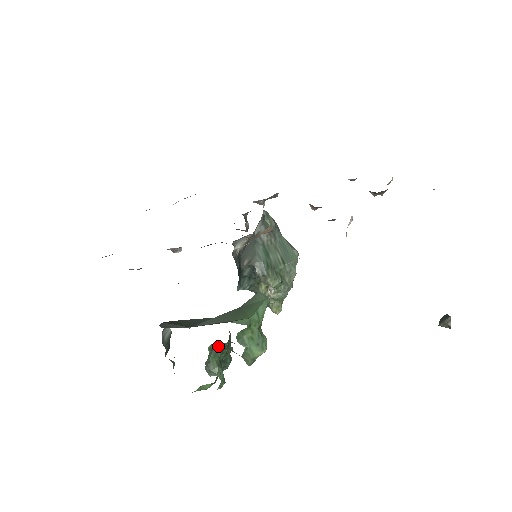
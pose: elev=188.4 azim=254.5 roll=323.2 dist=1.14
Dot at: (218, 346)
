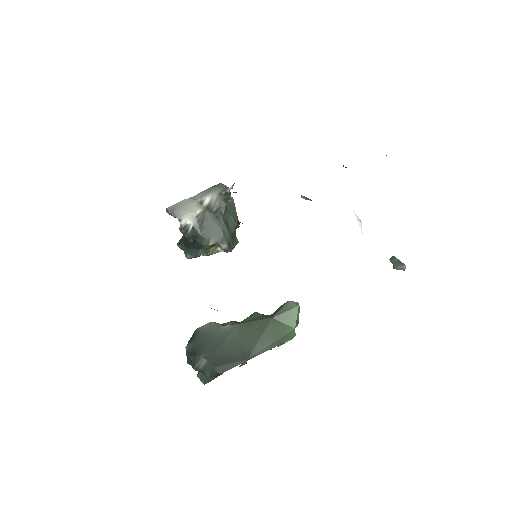
Dot at: occluded
